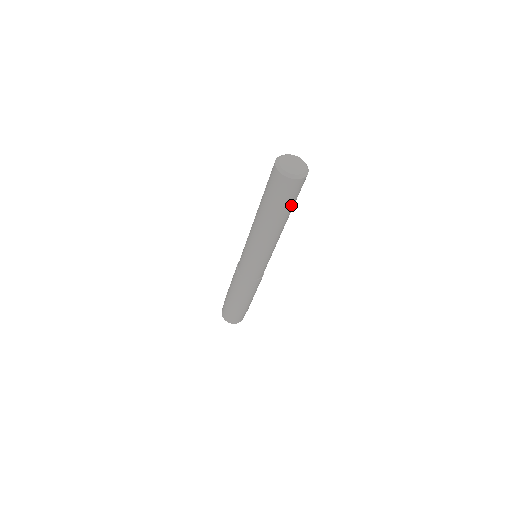
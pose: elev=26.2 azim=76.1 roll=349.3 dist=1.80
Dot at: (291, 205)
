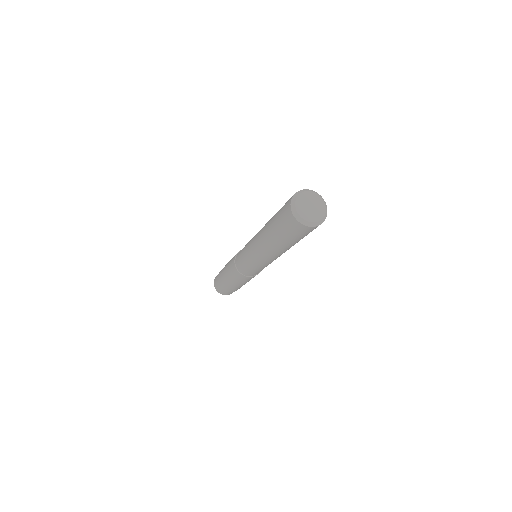
Dot at: occluded
